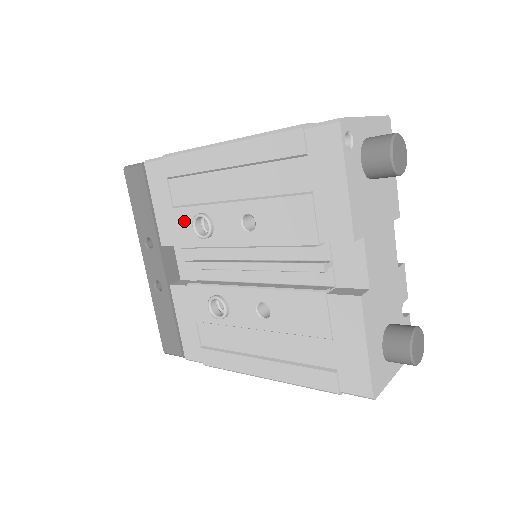
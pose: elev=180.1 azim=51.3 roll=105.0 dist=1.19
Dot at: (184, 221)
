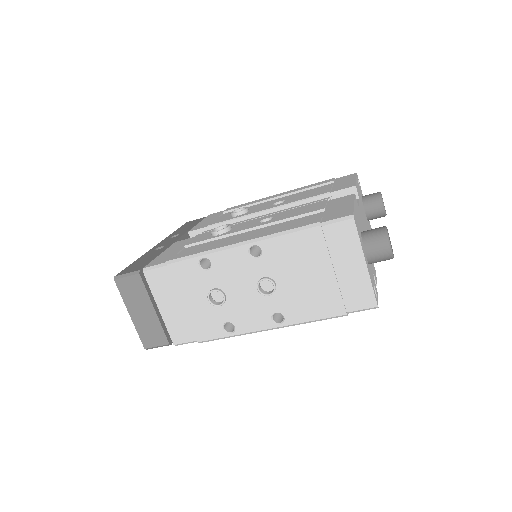
Dot at: (223, 217)
